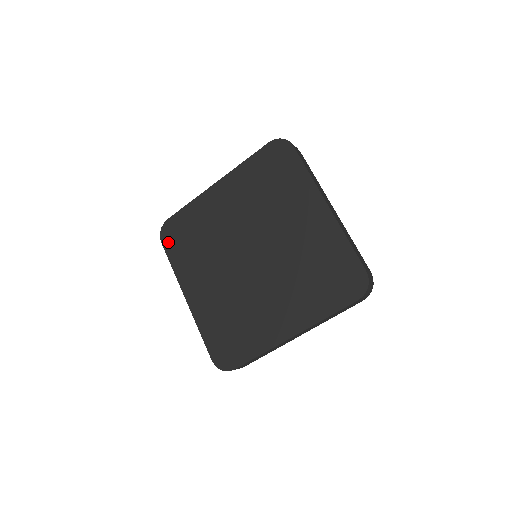
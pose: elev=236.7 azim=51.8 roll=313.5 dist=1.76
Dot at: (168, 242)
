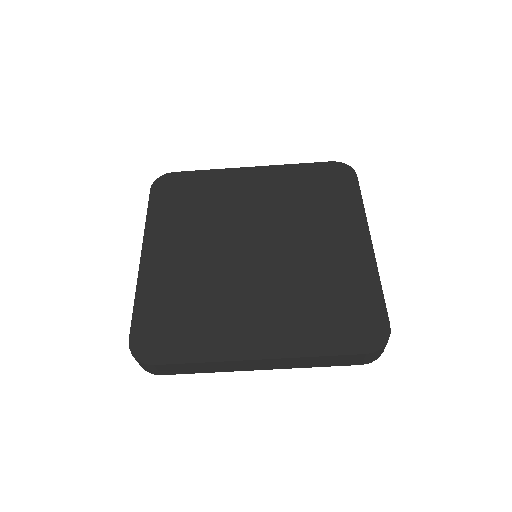
Dot at: (159, 192)
